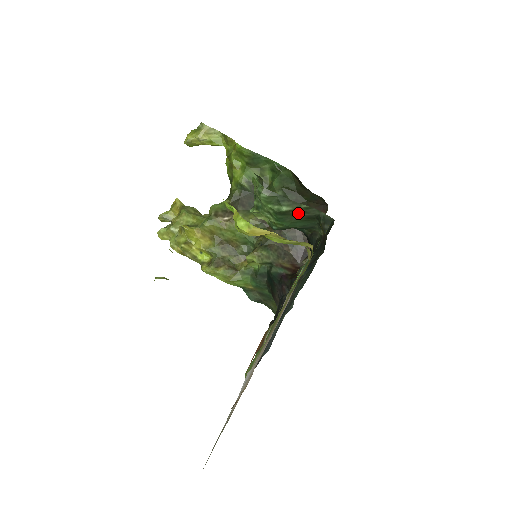
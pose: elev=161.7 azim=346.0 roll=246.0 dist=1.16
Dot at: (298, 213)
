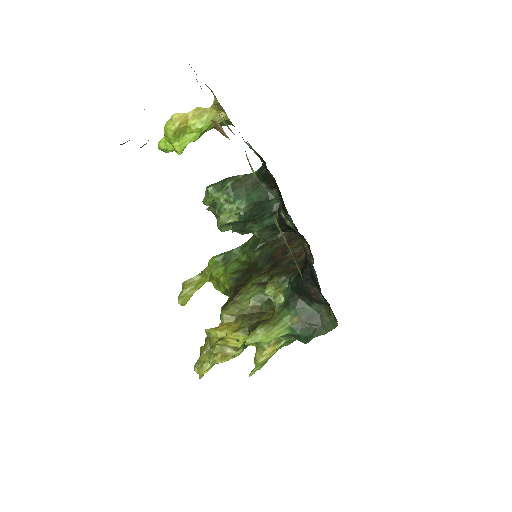
Dot at: (242, 183)
